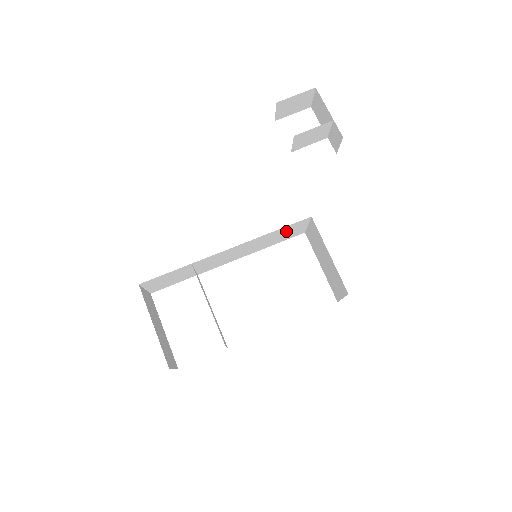
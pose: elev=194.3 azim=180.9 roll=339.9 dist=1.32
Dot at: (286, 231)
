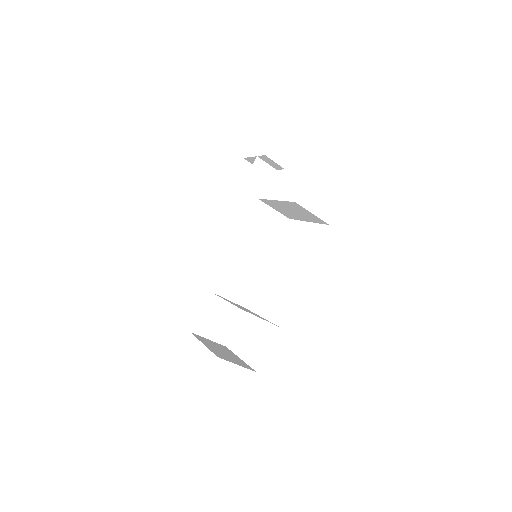
Dot at: (260, 224)
